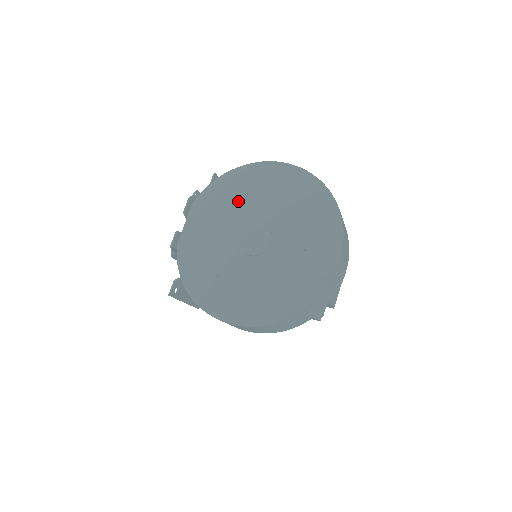
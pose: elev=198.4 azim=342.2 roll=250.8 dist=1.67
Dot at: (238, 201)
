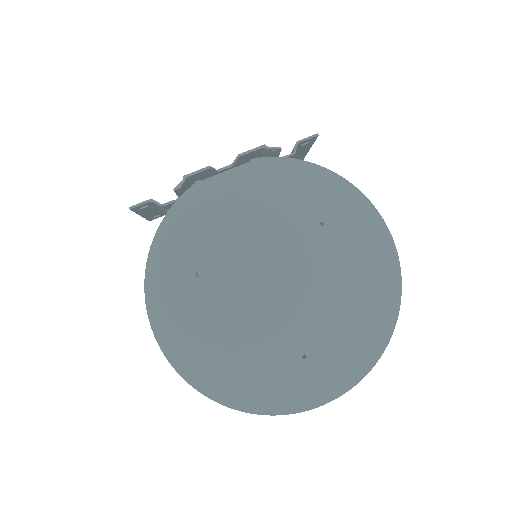
Dot at: (306, 220)
